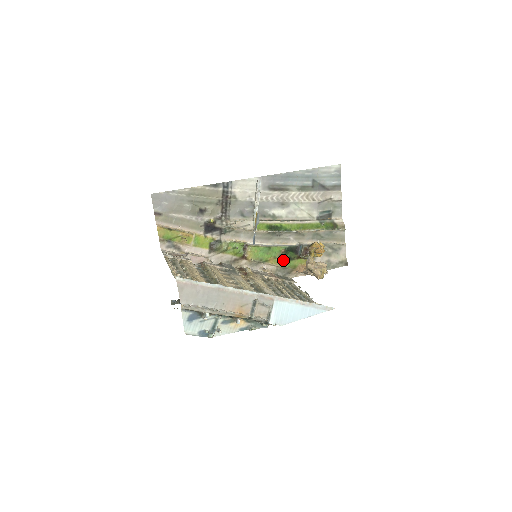
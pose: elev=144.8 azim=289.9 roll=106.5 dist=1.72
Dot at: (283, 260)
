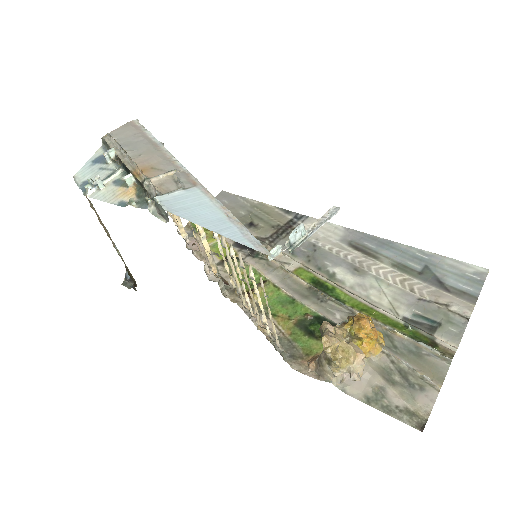
Dot at: (299, 329)
